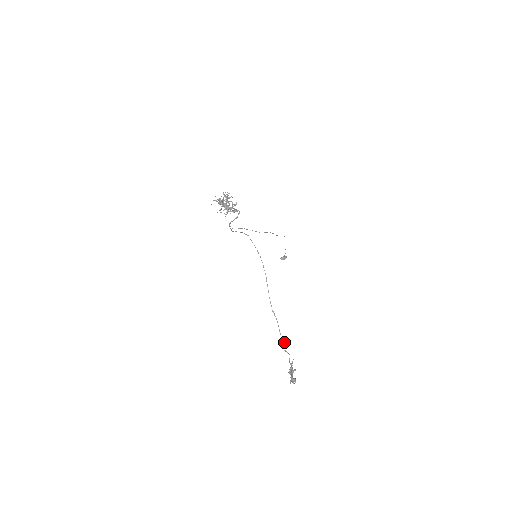
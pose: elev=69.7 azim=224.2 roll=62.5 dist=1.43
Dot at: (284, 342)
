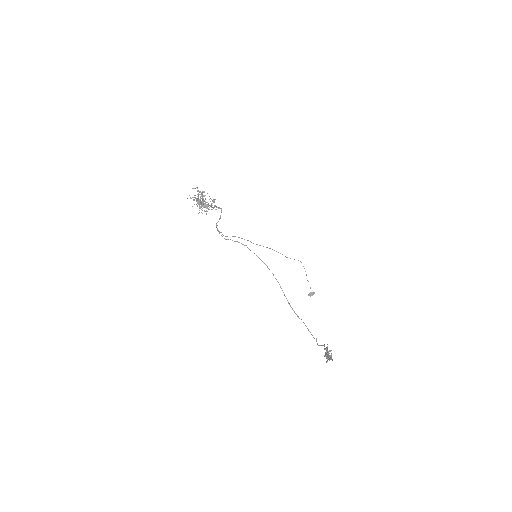
Dot at: (316, 339)
